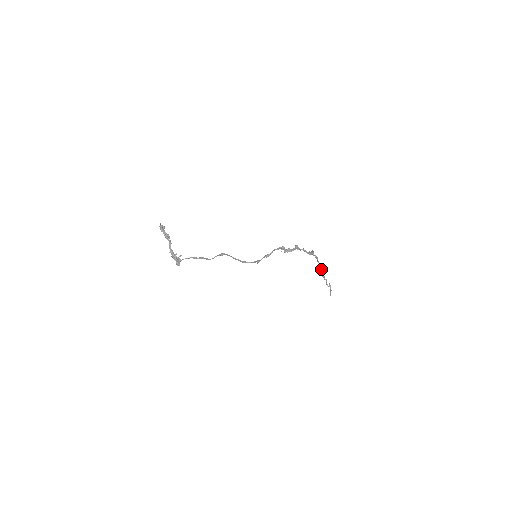
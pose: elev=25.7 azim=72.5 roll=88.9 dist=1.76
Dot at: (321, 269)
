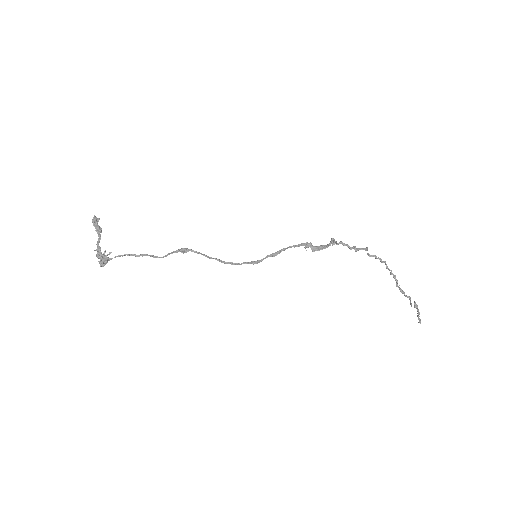
Dot at: (395, 279)
